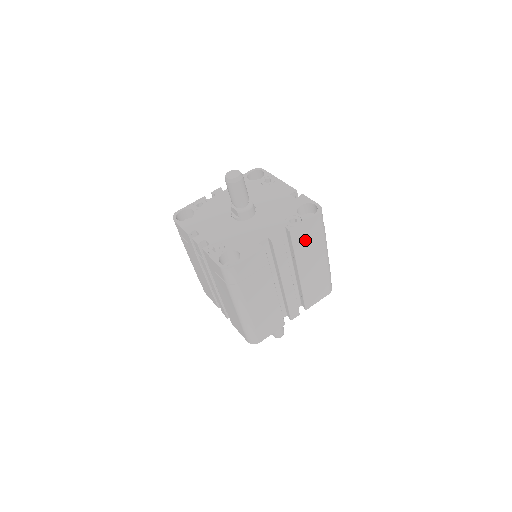
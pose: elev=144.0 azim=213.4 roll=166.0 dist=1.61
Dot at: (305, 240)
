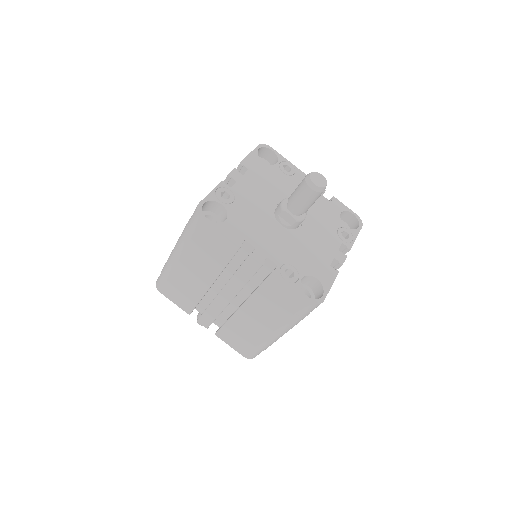
Dot at: occluded
